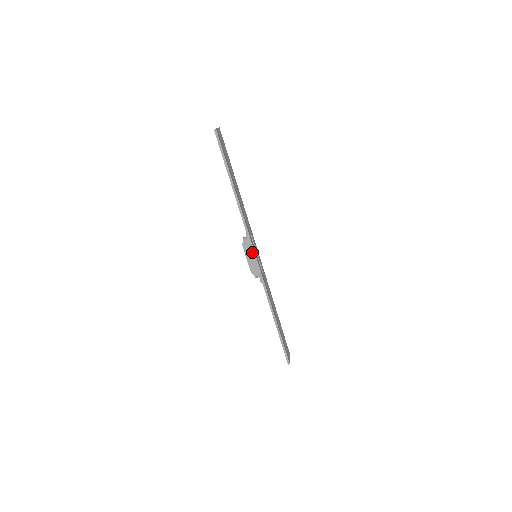
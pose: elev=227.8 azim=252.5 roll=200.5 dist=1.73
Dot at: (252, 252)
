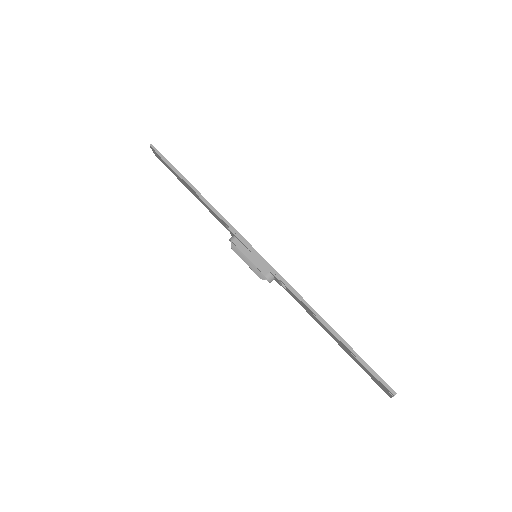
Dot at: (246, 246)
